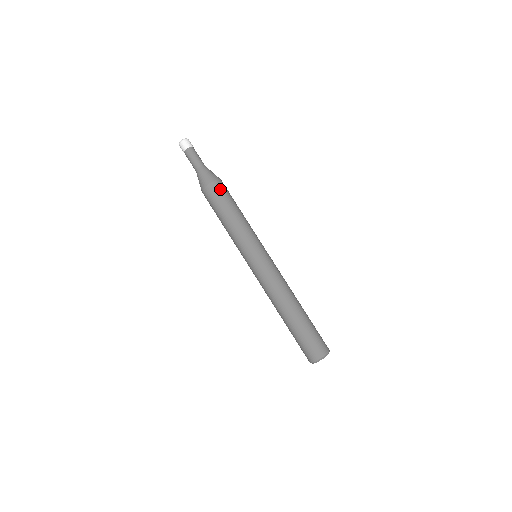
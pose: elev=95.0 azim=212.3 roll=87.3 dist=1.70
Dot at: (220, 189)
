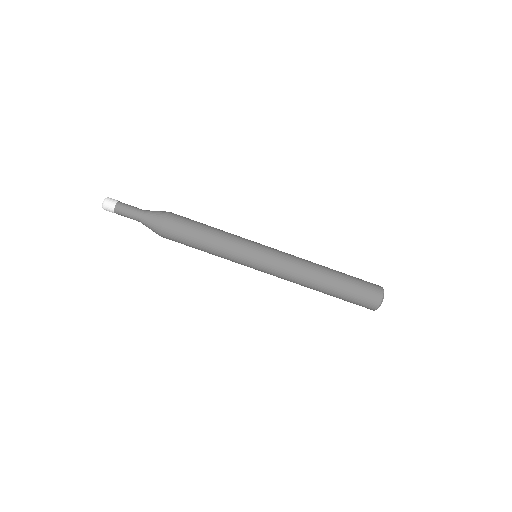
Dot at: (176, 223)
